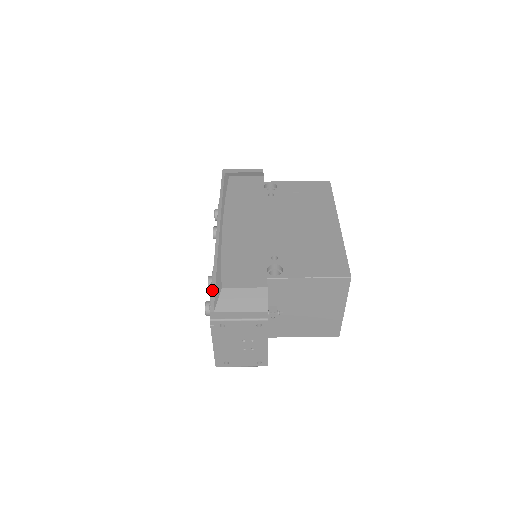
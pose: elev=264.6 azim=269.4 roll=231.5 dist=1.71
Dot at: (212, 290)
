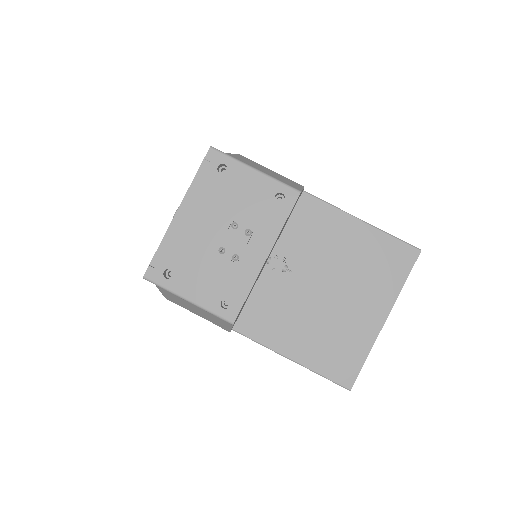
Dot at: occluded
